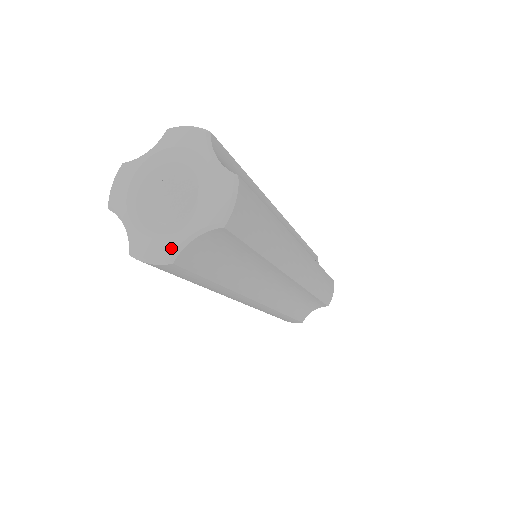
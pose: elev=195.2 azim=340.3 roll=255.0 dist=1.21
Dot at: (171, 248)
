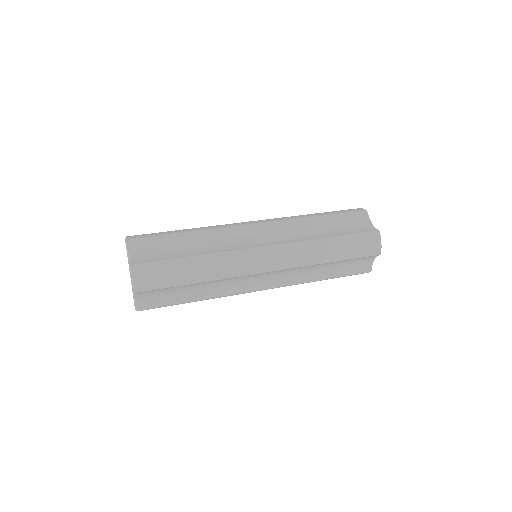
Dot at: (134, 304)
